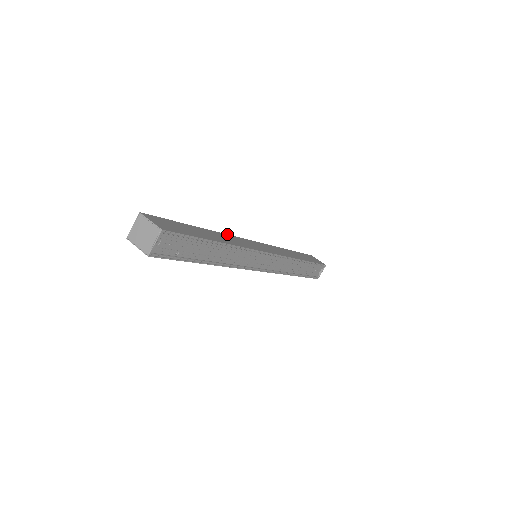
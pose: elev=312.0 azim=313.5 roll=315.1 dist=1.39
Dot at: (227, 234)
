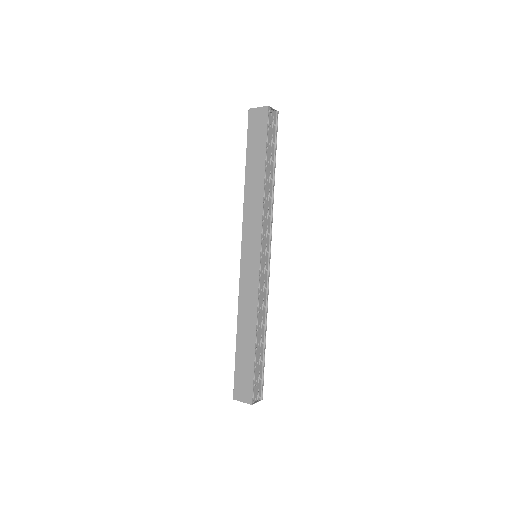
Dot at: occluded
